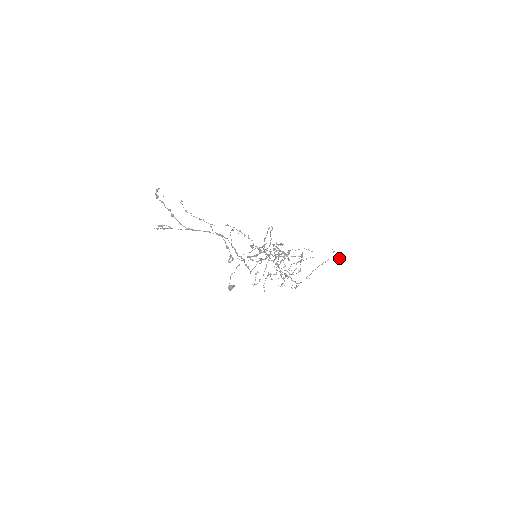
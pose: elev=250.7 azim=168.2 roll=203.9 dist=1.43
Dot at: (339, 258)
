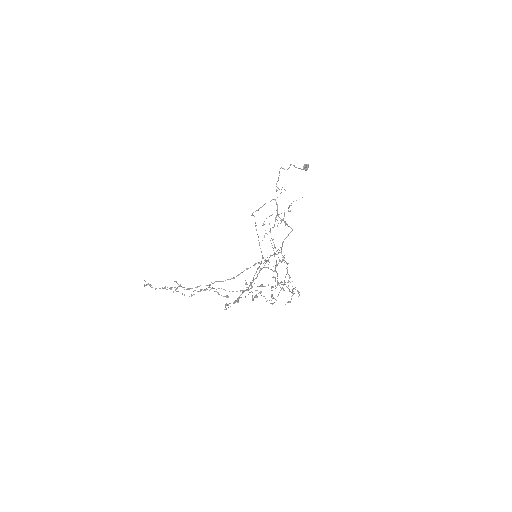
Dot at: (298, 293)
